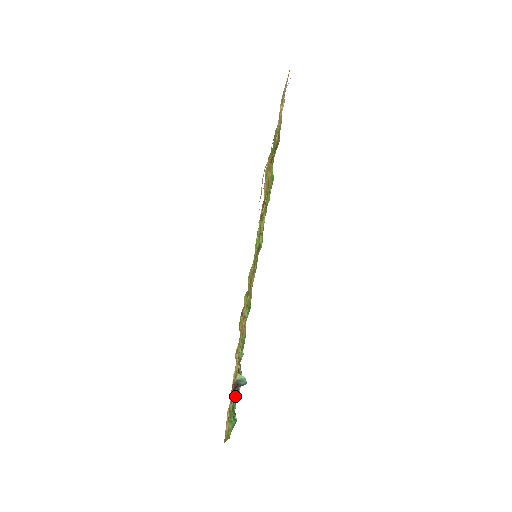
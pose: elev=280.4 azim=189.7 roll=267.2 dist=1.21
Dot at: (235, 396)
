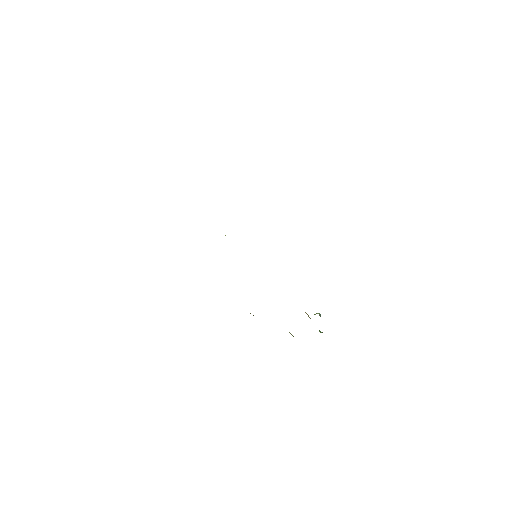
Dot at: occluded
